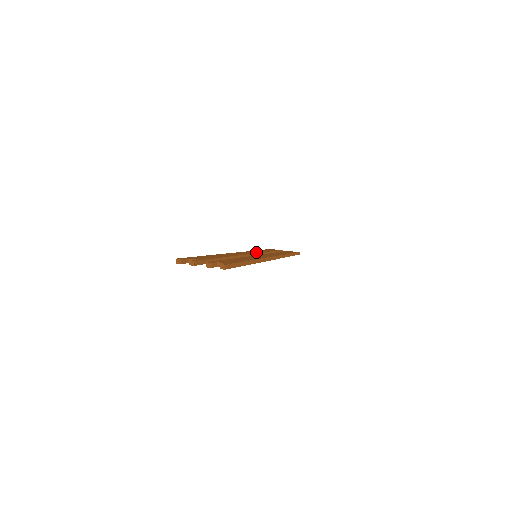
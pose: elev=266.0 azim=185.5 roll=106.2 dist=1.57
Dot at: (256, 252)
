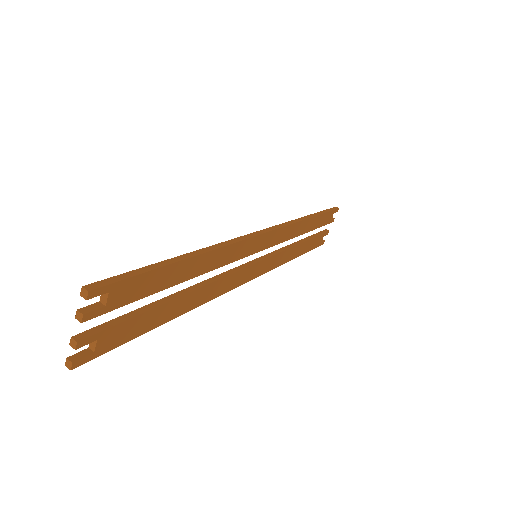
Dot at: occluded
